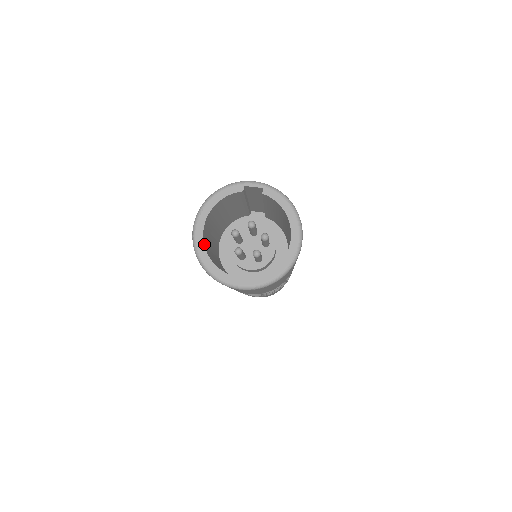
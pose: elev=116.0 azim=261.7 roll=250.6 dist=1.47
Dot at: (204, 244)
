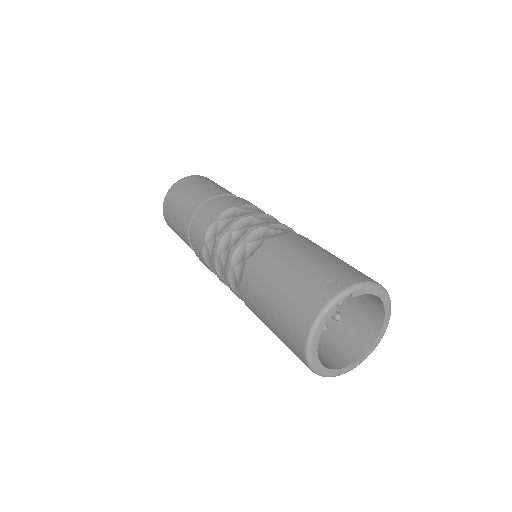
Dot at: (323, 366)
